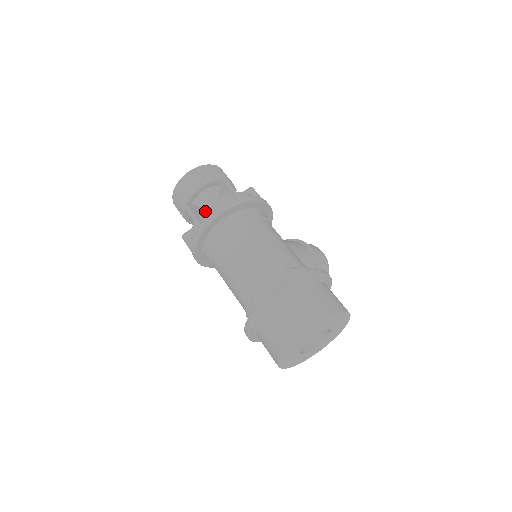
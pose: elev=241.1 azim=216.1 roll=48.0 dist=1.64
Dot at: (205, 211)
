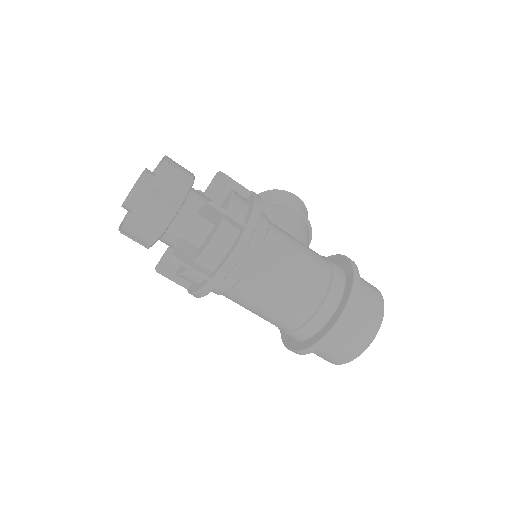
Dot at: (205, 256)
